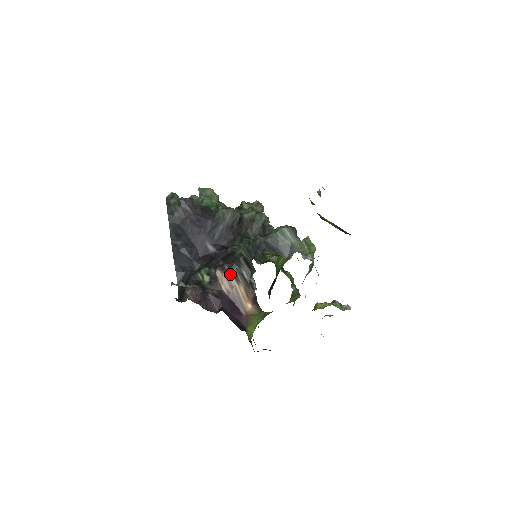
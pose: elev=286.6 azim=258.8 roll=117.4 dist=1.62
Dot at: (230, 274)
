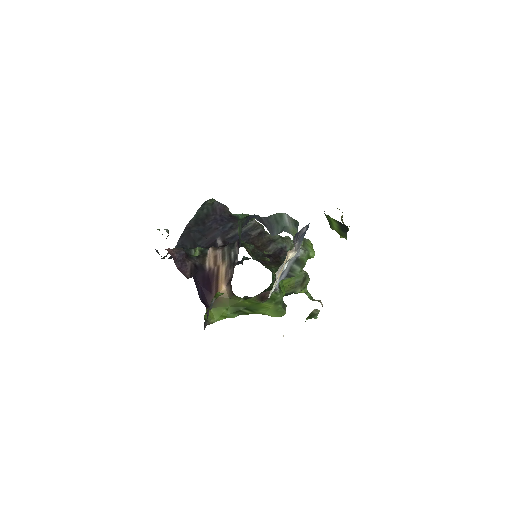
Dot at: (220, 253)
